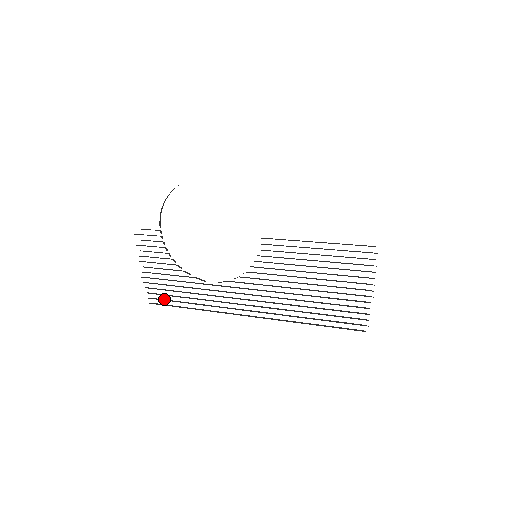
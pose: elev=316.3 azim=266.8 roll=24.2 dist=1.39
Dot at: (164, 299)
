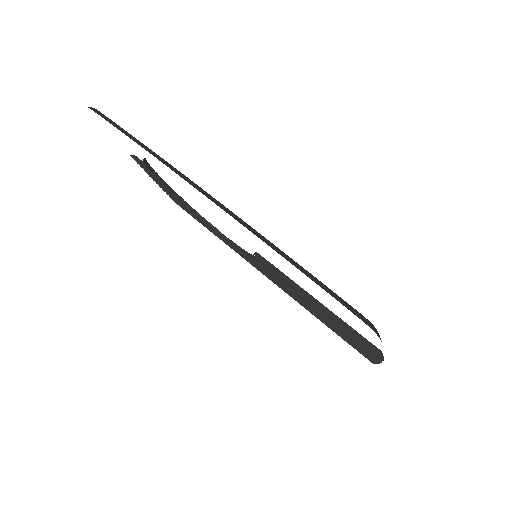
Dot at: occluded
